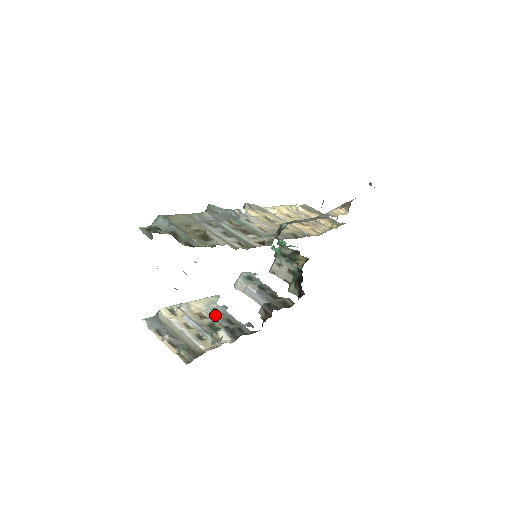
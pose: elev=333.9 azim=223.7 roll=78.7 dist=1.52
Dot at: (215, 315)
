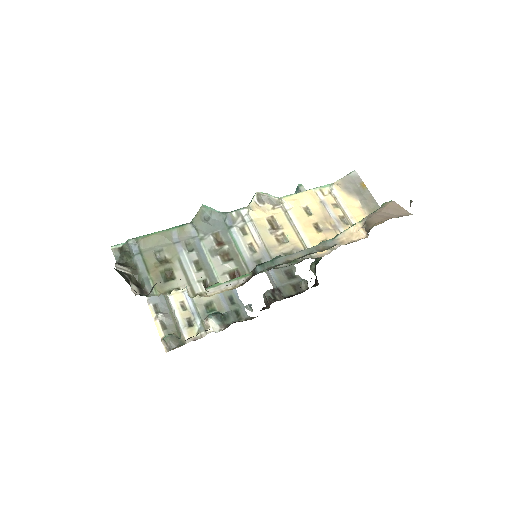
Dot at: occluded
